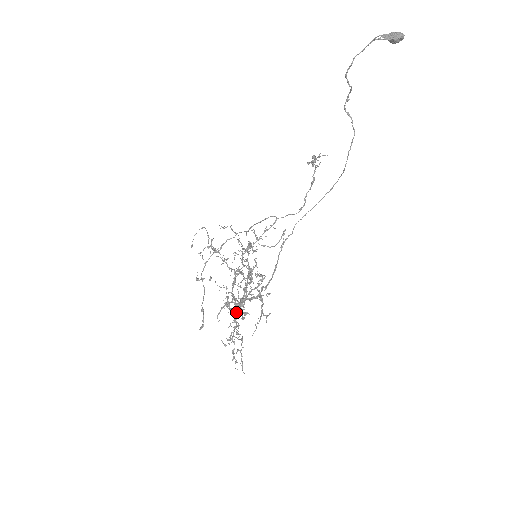
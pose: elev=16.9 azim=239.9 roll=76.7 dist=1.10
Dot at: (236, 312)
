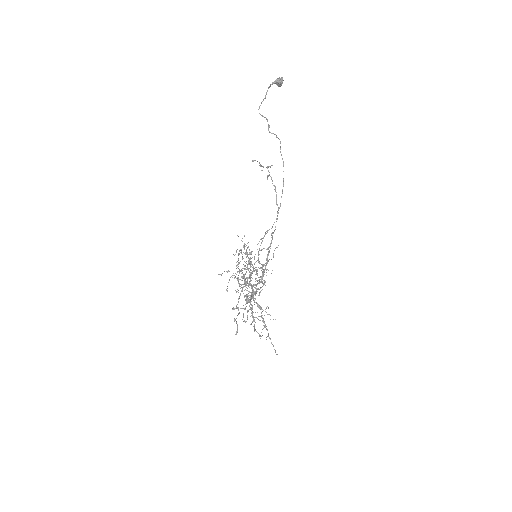
Dot at: (250, 297)
